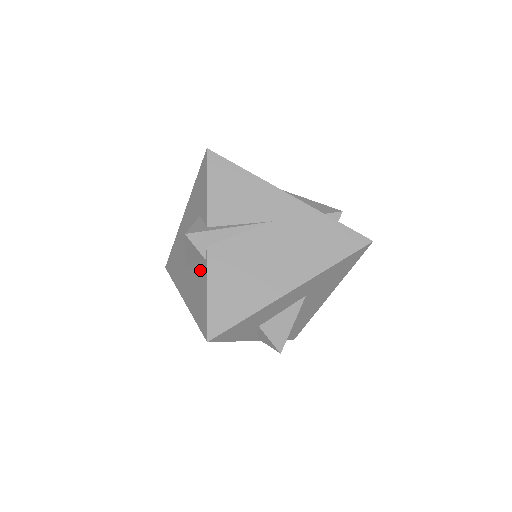
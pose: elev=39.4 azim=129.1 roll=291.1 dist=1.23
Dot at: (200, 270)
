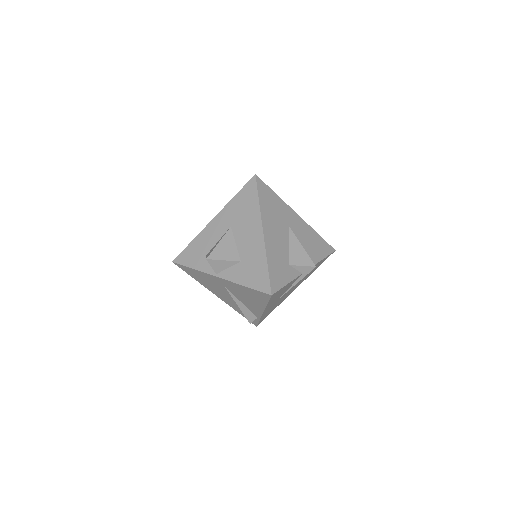
Dot at: occluded
